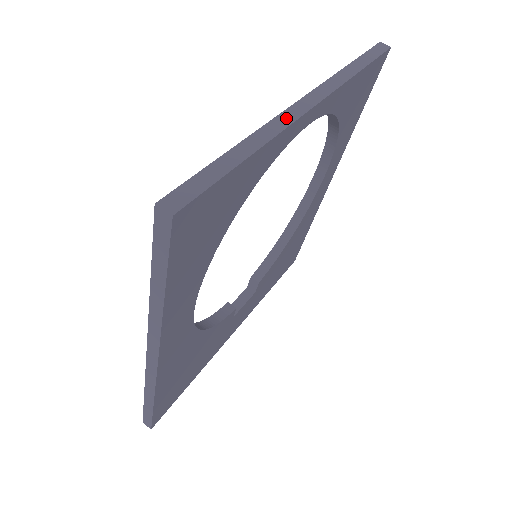
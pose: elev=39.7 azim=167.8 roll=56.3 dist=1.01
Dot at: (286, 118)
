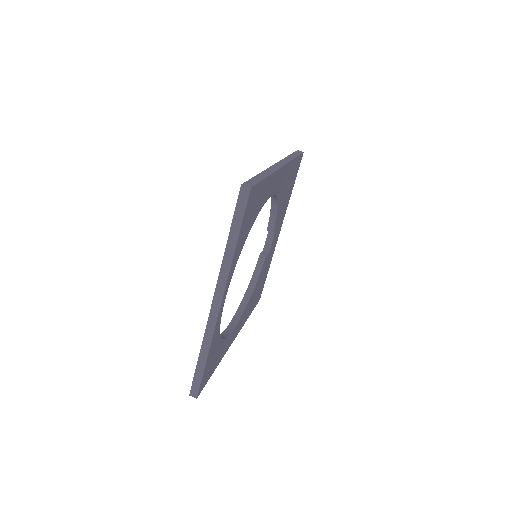
Dot at: (211, 324)
